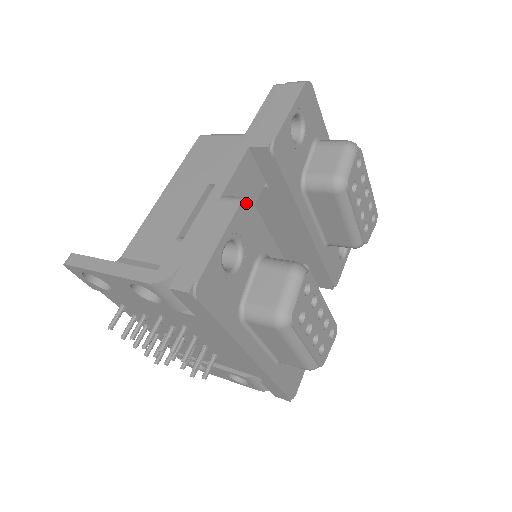
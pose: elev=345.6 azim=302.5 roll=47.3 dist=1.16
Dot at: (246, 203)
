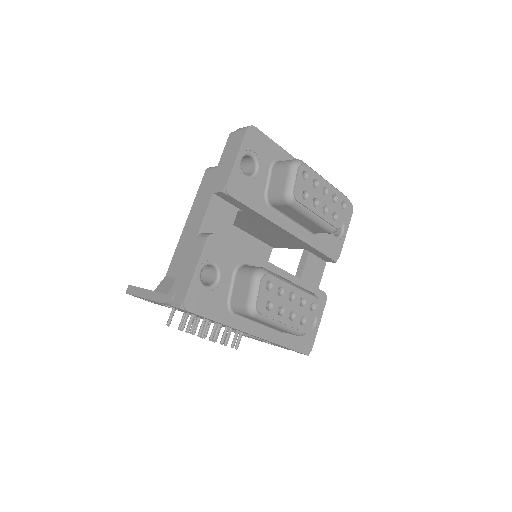
Dot at: (212, 238)
